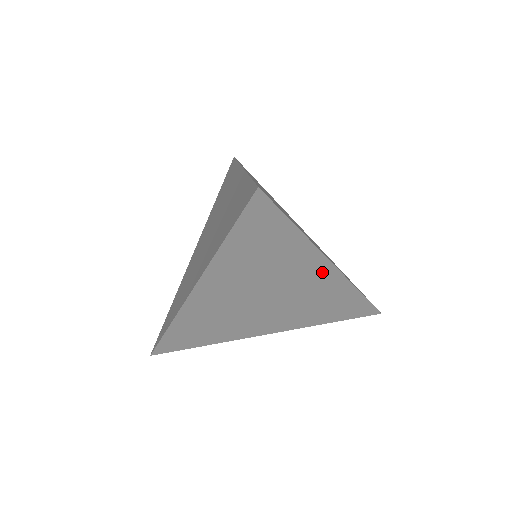
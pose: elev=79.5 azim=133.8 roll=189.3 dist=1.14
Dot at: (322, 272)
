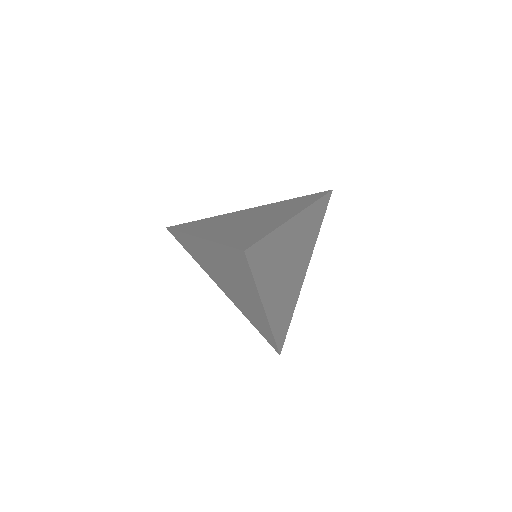
Dot at: (296, 224)
